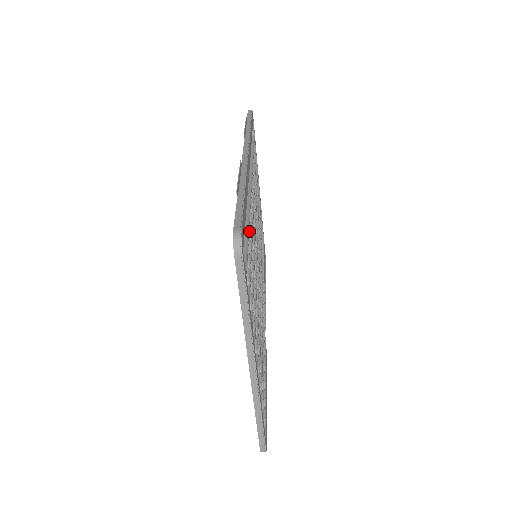
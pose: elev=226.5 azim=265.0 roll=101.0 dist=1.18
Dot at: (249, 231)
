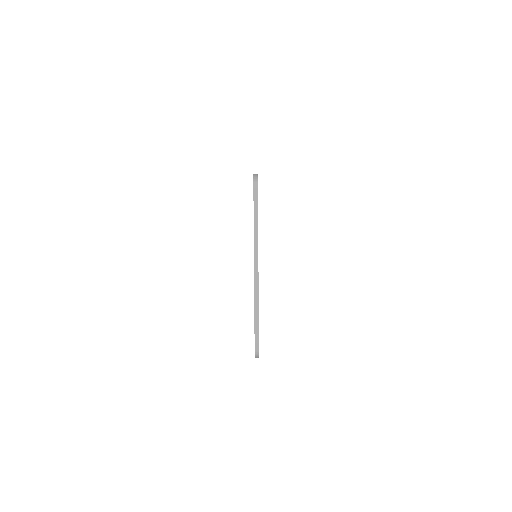
Dot at: occluded
